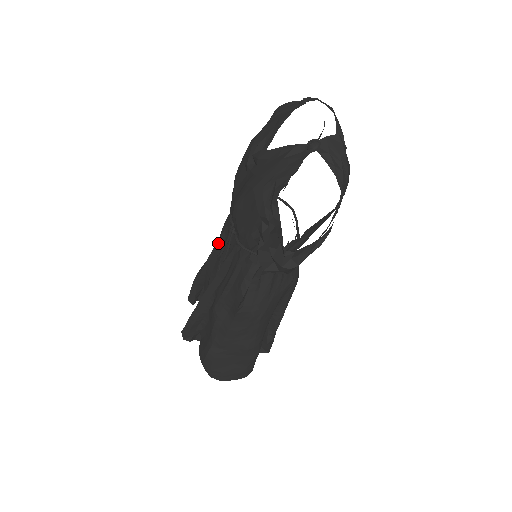
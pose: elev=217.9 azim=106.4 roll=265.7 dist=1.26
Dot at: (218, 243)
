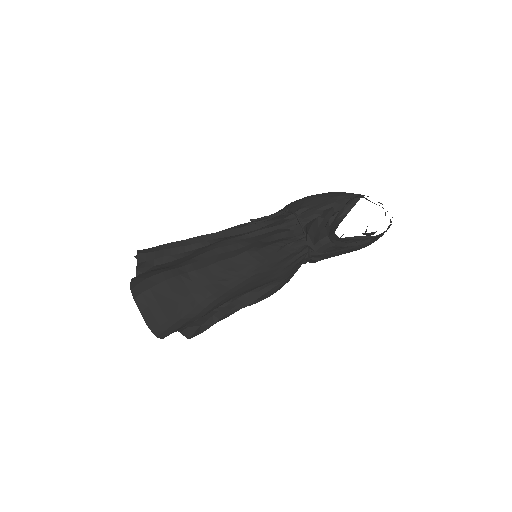
Dot at: (240, 225)
